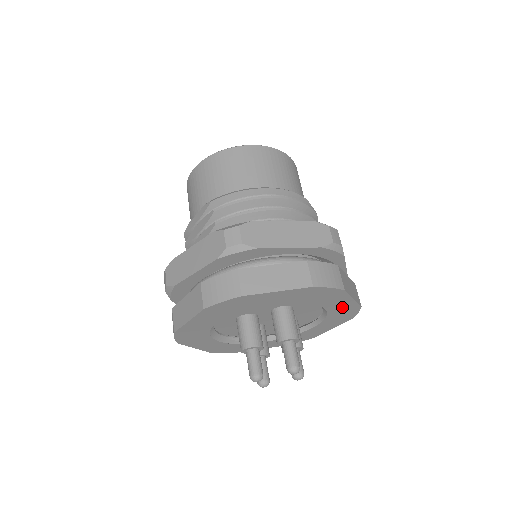
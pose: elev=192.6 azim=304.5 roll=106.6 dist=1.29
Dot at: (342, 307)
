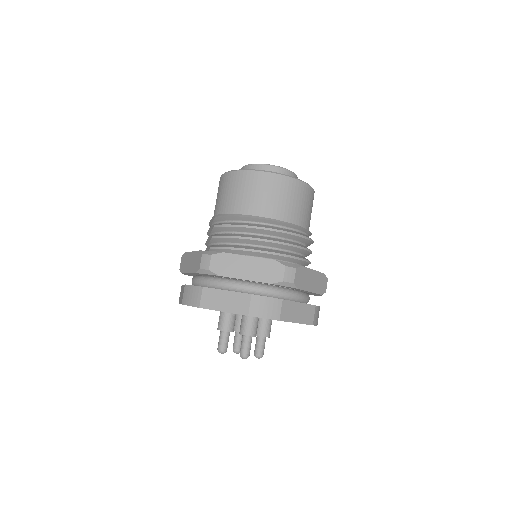
Dot at: occluded
